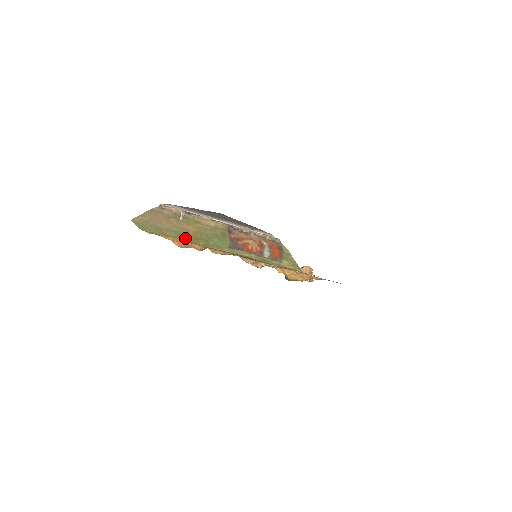
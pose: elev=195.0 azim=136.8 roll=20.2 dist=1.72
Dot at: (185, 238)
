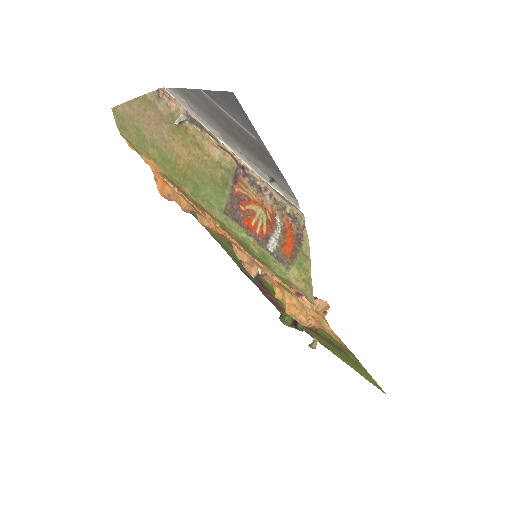
Dot at: (170, 170)
